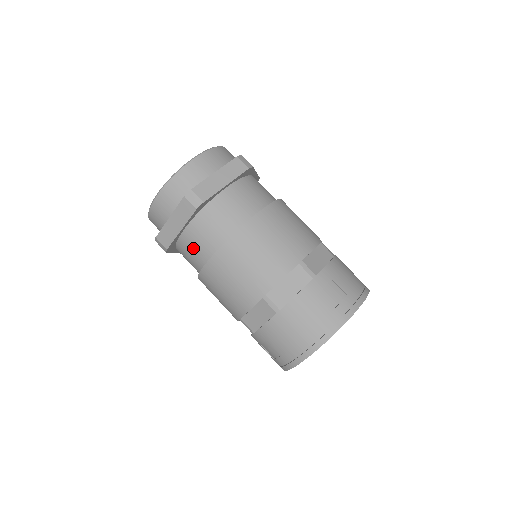
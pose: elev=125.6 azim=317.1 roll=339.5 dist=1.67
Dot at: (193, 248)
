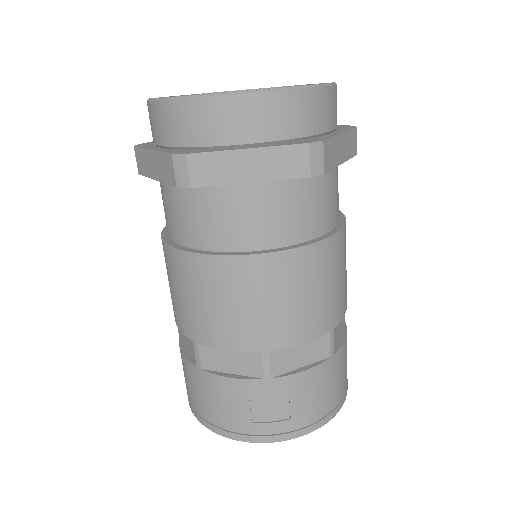
Dot at: (165, 207)
